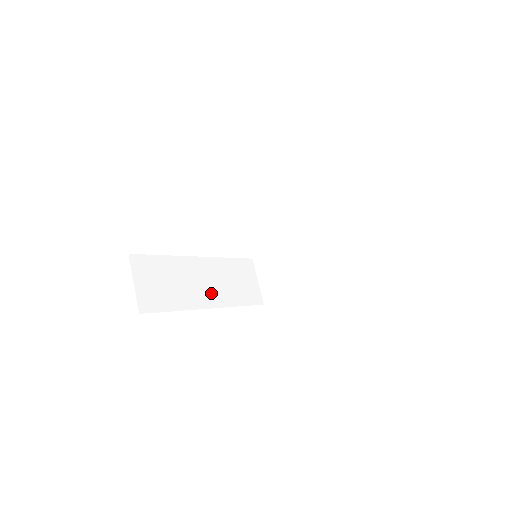
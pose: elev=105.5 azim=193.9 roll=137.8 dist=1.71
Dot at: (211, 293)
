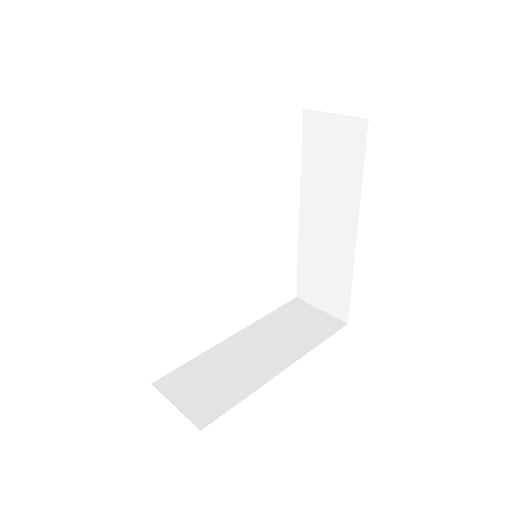
Dot at: occluded
